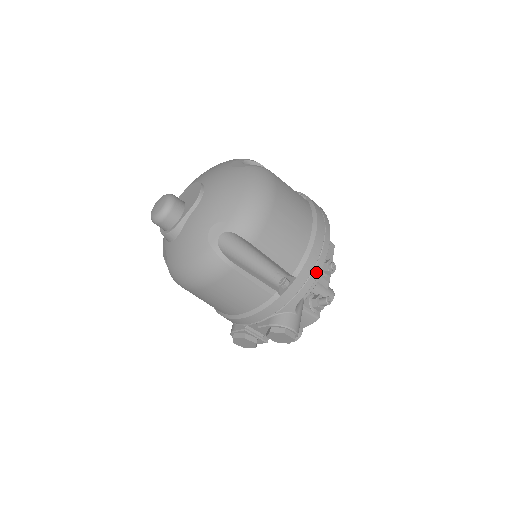
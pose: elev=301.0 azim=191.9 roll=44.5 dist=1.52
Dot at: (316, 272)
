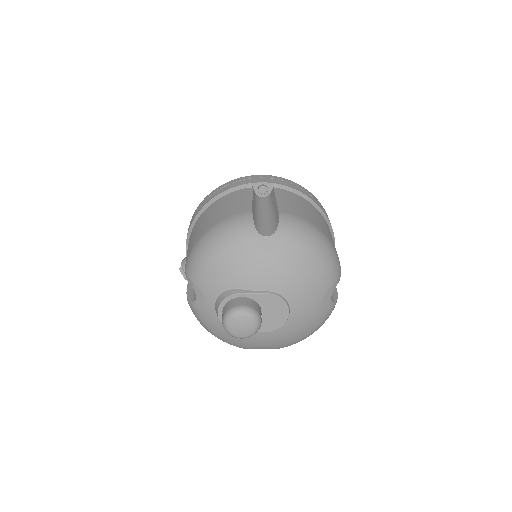
Dot at: occluded
